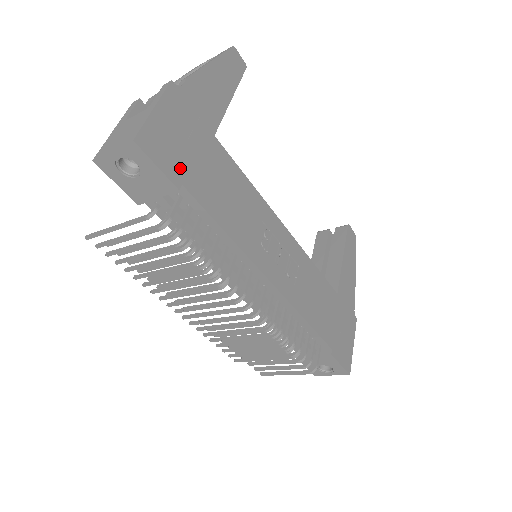
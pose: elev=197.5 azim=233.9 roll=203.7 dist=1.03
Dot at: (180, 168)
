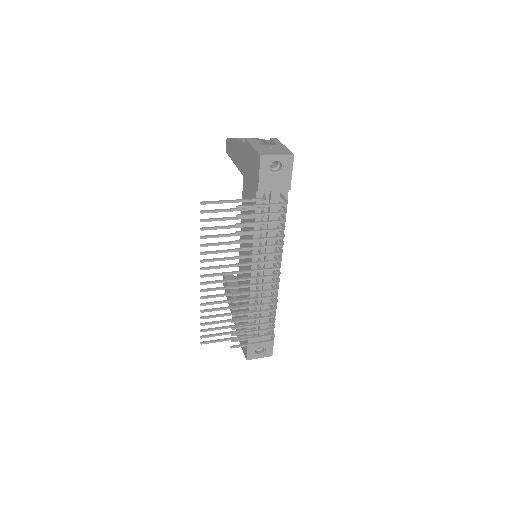
Dot at: occluded
